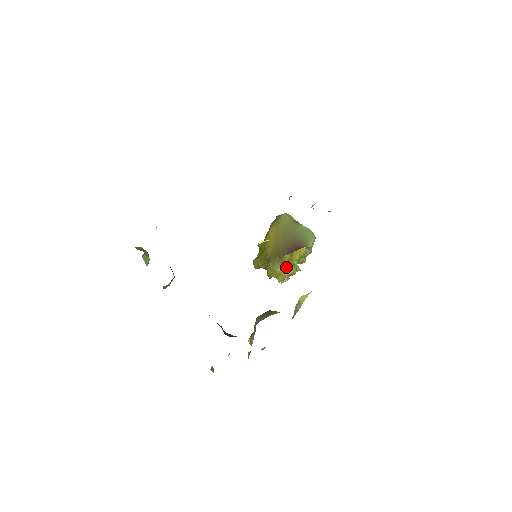
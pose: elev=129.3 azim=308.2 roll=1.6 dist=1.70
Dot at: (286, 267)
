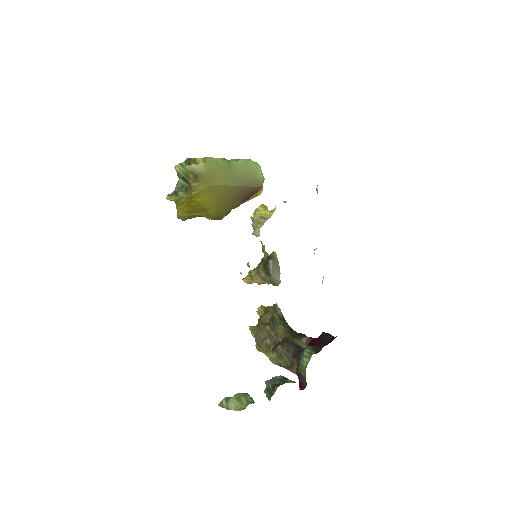
Dot at: occluded
